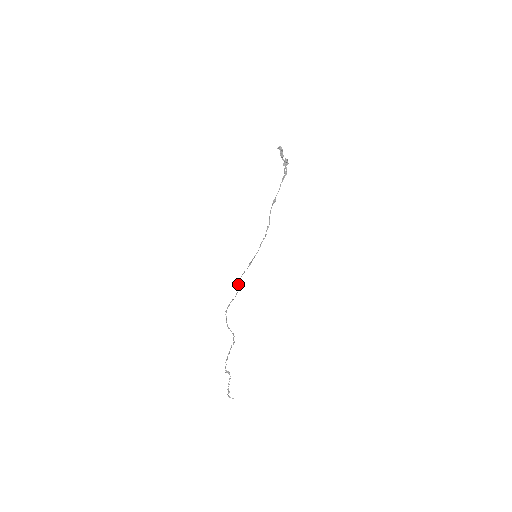
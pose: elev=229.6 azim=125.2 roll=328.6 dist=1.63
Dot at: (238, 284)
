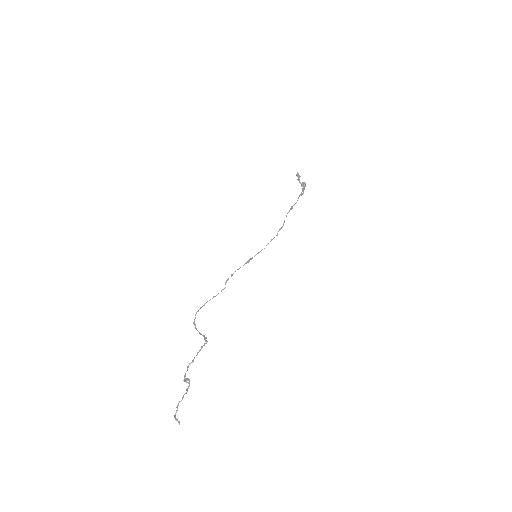
Dot at: (226, 280)
